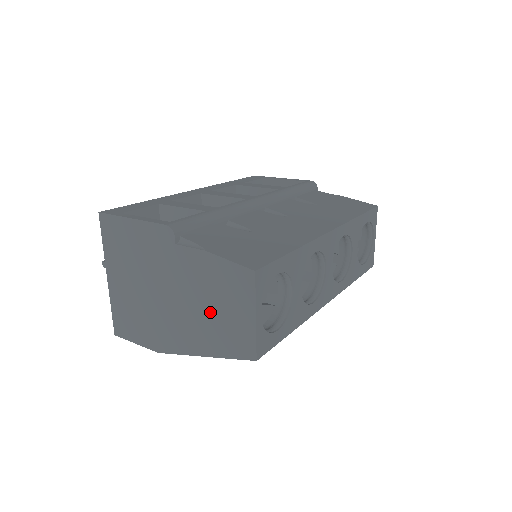
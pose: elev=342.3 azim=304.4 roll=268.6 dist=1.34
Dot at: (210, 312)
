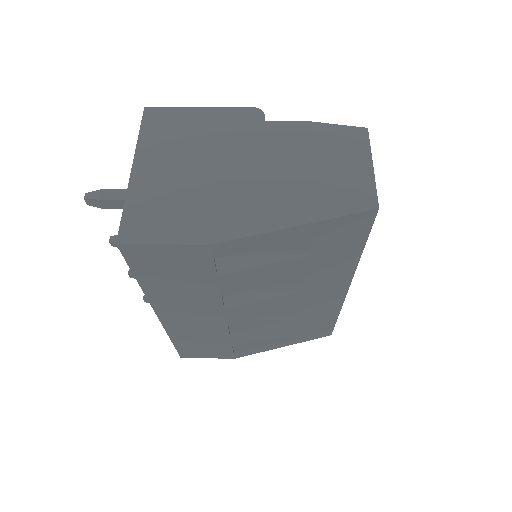
Dot at: (311, 173)
